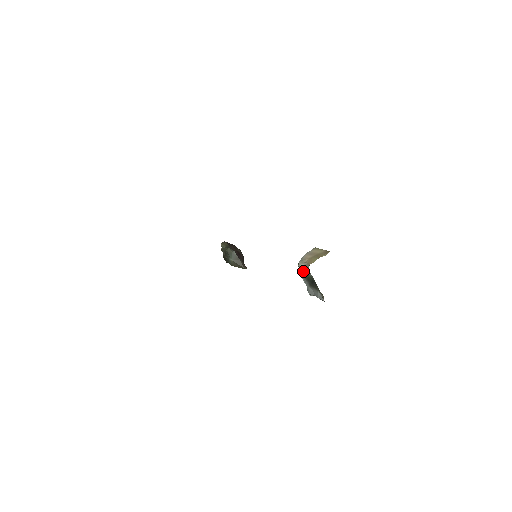
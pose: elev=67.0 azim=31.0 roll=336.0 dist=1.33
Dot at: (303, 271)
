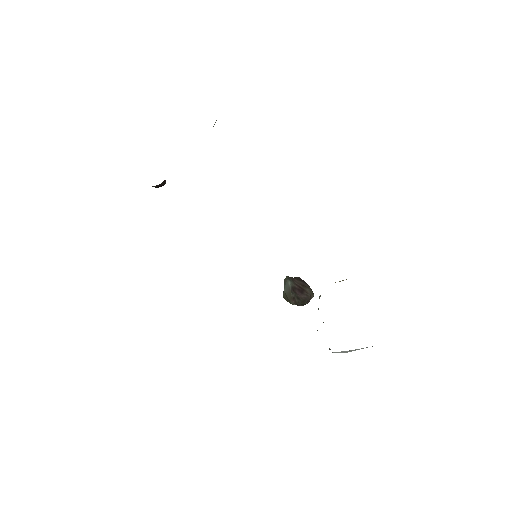
Dot at: occluded
